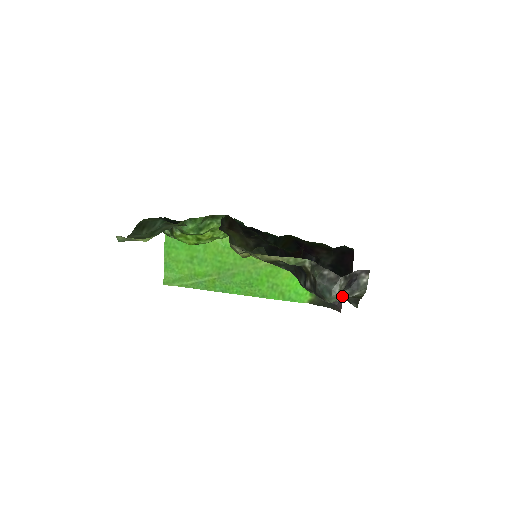
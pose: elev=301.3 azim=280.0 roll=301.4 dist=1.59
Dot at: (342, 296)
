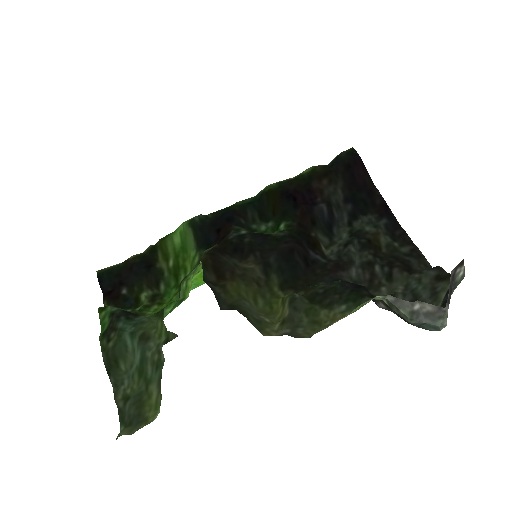
Dot at: occluded
